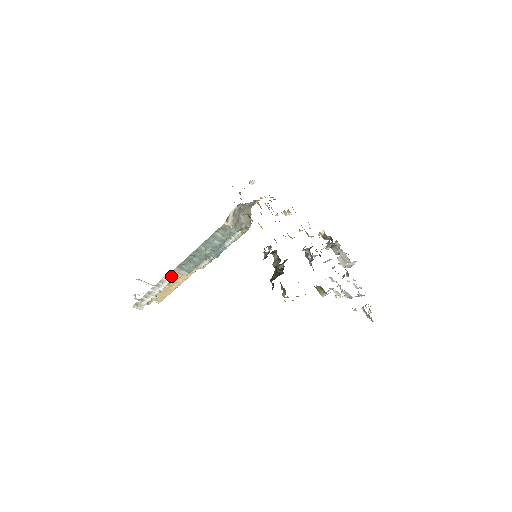
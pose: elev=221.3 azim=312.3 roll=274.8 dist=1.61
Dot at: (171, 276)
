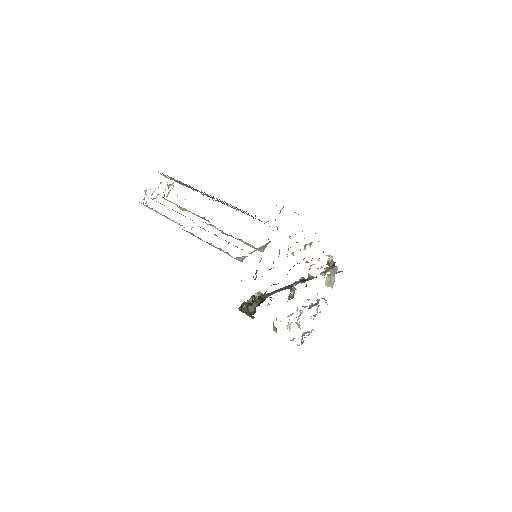
Dot at: (177, 223)
